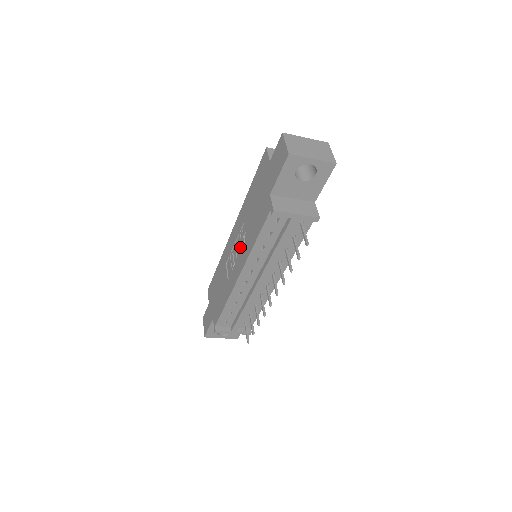
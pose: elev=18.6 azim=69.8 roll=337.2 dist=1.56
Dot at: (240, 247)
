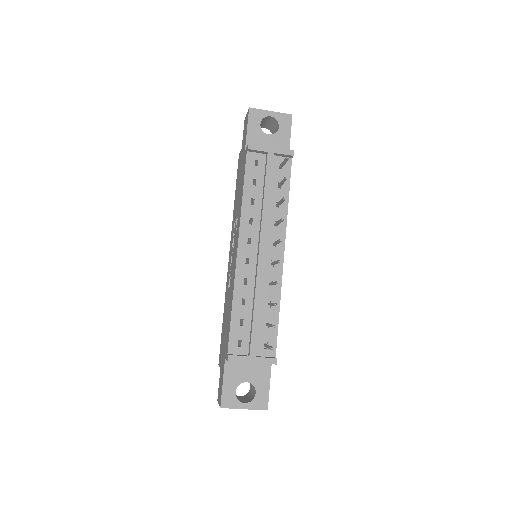
Dot at: occluded
